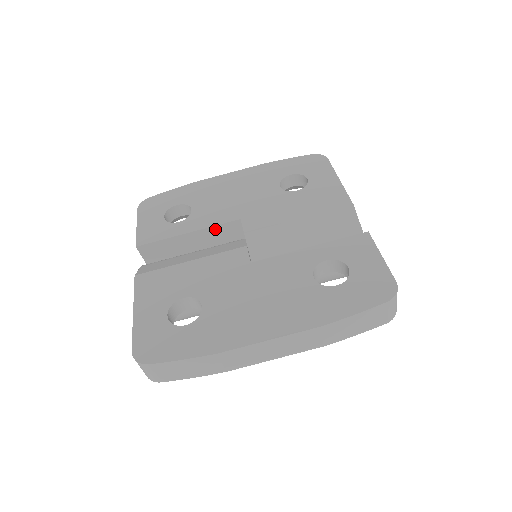
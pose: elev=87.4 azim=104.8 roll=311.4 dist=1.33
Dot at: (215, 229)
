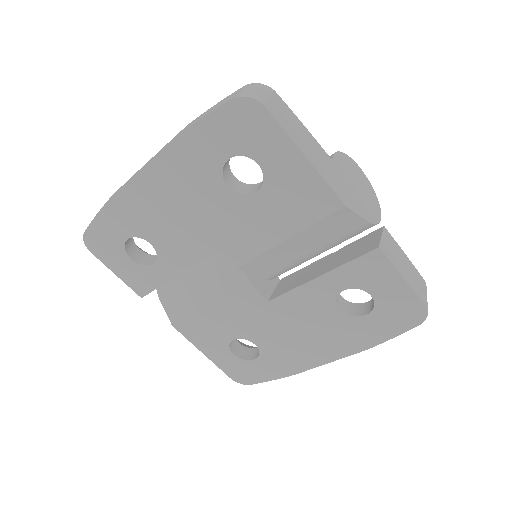
Dot at: occluded
